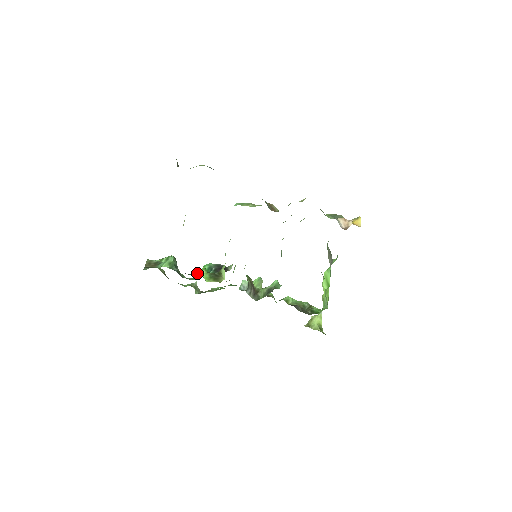
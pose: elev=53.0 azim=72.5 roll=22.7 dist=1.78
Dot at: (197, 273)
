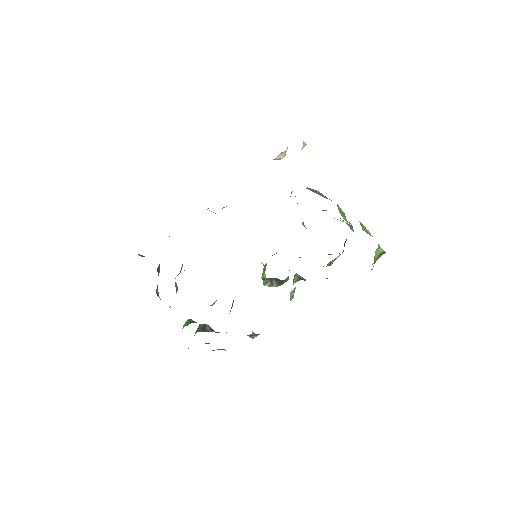
Dot at: occluded
